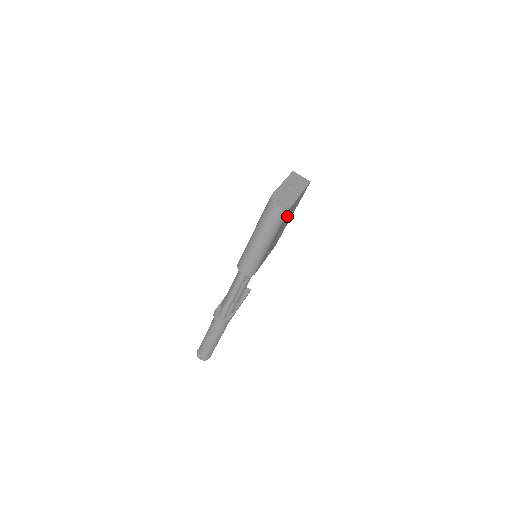
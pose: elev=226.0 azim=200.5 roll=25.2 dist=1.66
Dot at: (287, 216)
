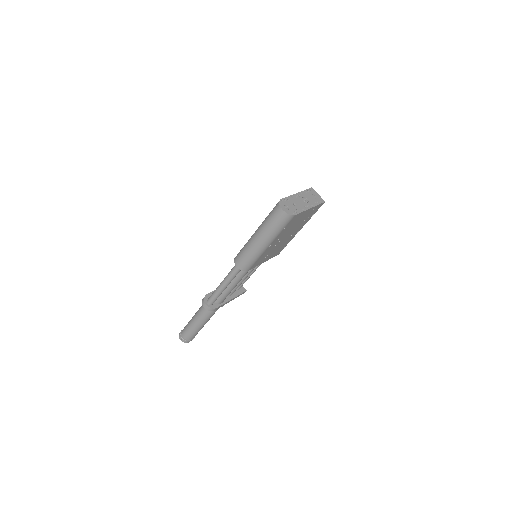
Dot at: (291, 225)
